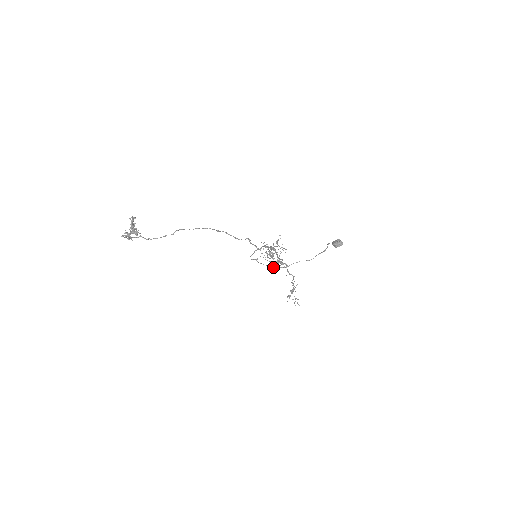
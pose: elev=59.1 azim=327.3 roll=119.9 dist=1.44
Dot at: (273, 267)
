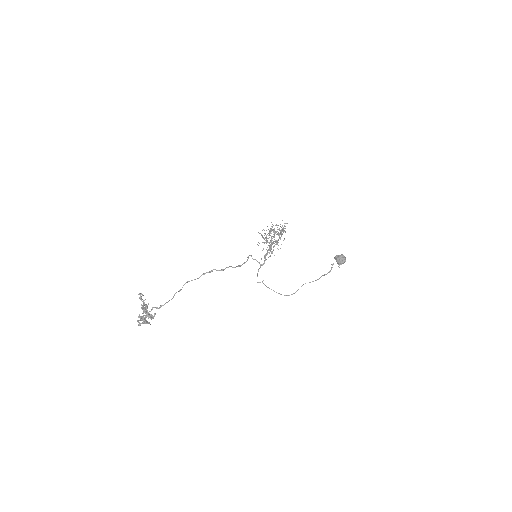
Dot at: occluded
